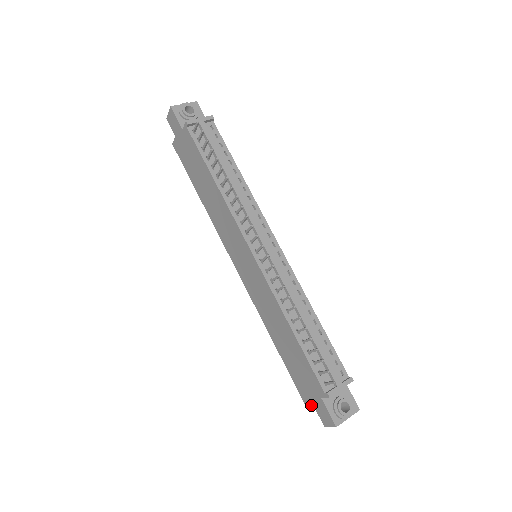
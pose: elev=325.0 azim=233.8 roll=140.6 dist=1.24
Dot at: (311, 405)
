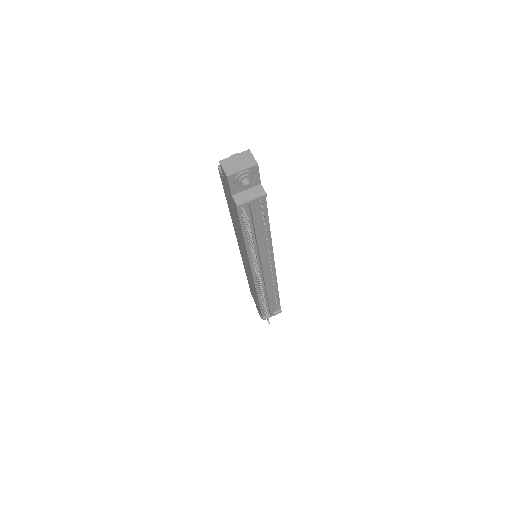
Dot at: (254, 301)
